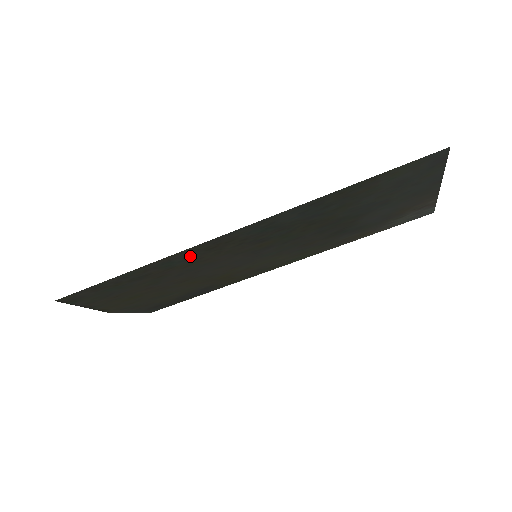
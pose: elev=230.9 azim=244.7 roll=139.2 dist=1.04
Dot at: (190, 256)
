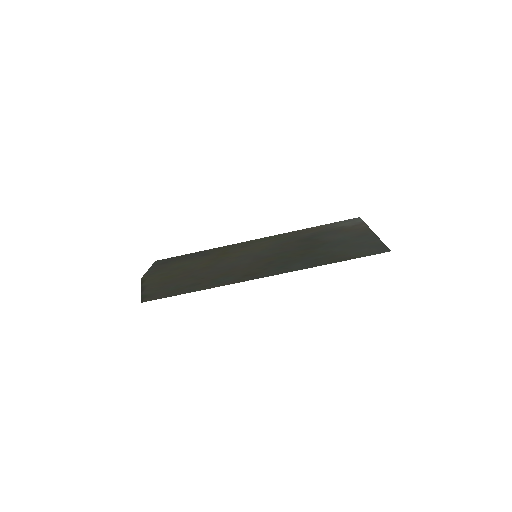
Dot at: (232, 278)
